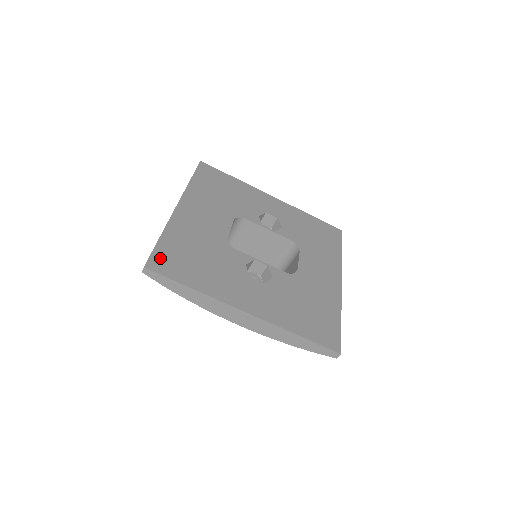
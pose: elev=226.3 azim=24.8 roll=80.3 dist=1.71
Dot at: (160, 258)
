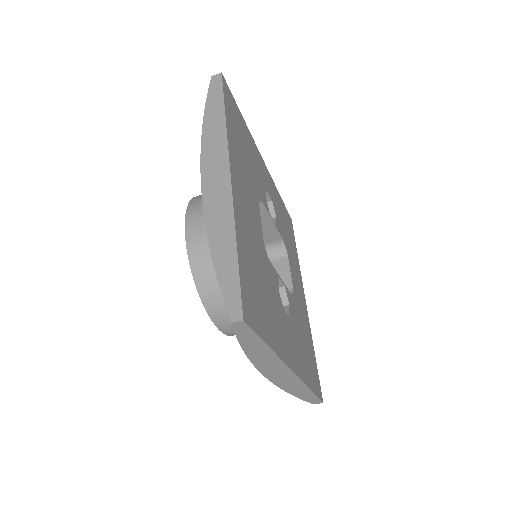
Dot at: (247, 295)
